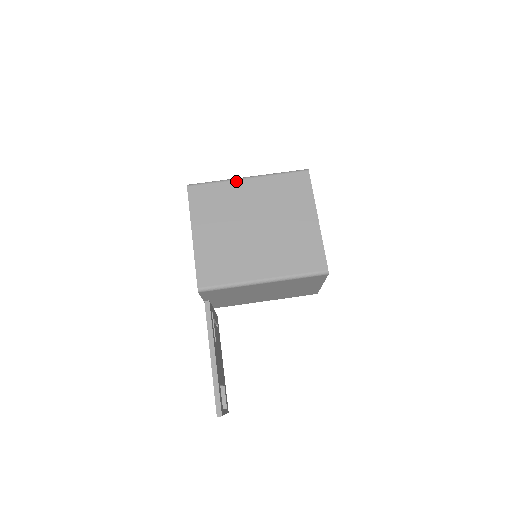
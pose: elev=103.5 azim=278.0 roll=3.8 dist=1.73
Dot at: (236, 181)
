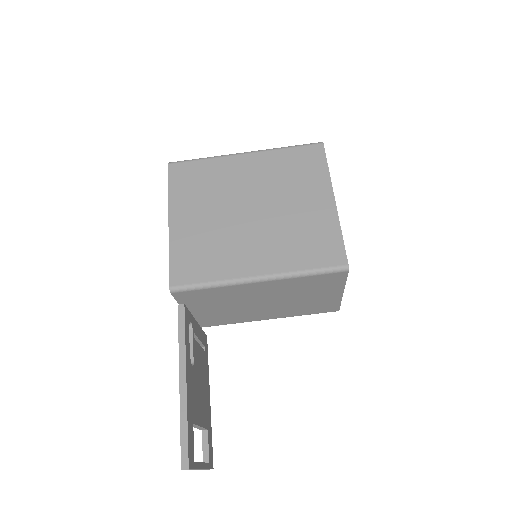
Dot at: (229, 157)
